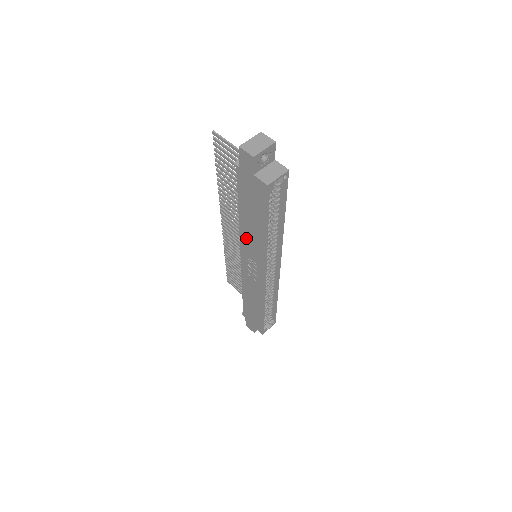
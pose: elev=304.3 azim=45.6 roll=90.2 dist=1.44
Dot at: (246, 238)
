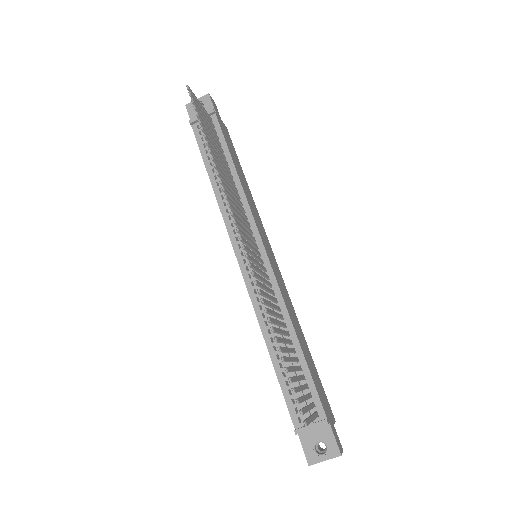
Dot at: occluded
